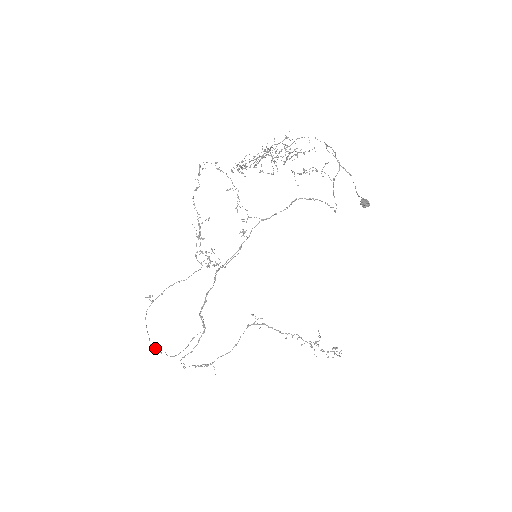
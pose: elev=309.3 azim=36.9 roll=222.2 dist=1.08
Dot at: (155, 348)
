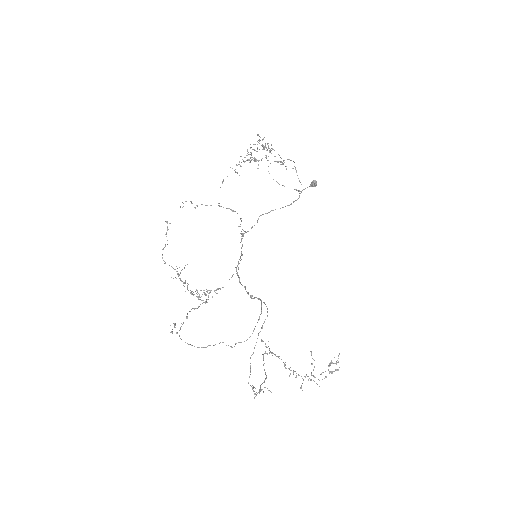
Dot at: (223, 342)
